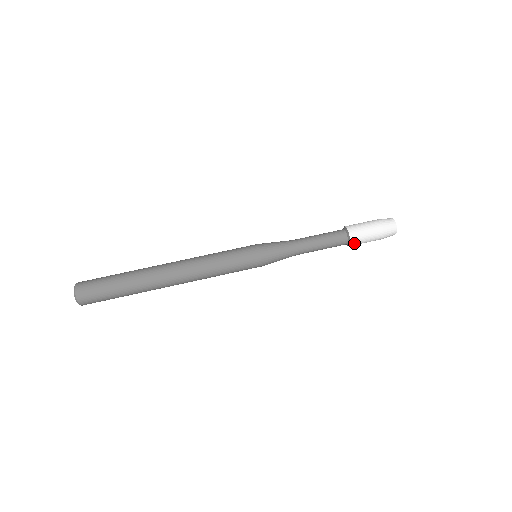
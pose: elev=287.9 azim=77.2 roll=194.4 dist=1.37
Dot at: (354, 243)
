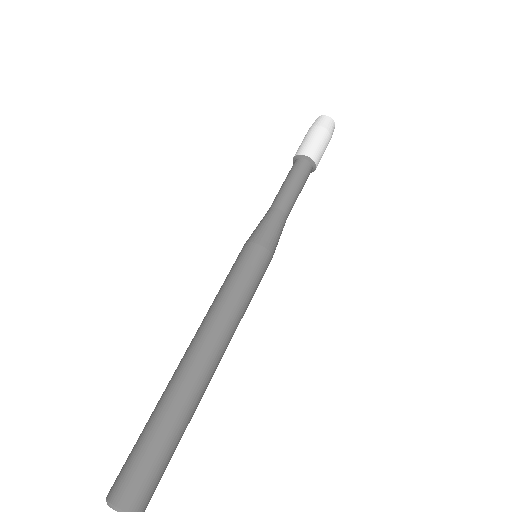
Dot at: (314, 156)
